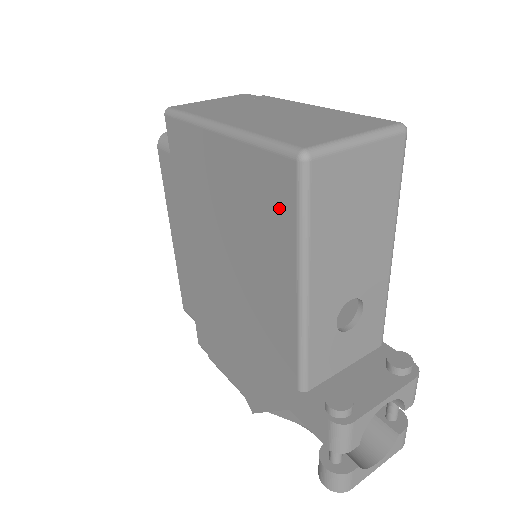
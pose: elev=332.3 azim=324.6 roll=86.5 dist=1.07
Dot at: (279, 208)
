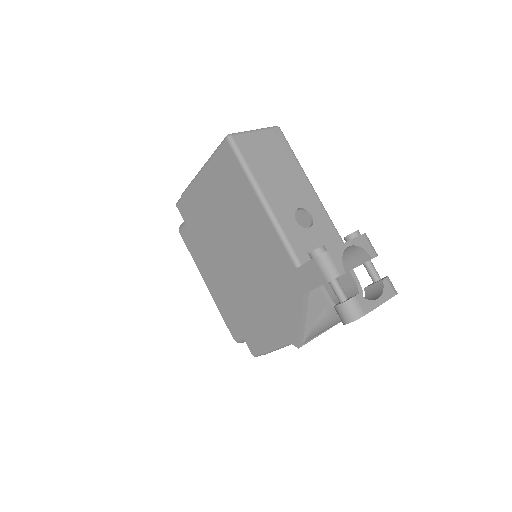
Dot at: (233, 171)
